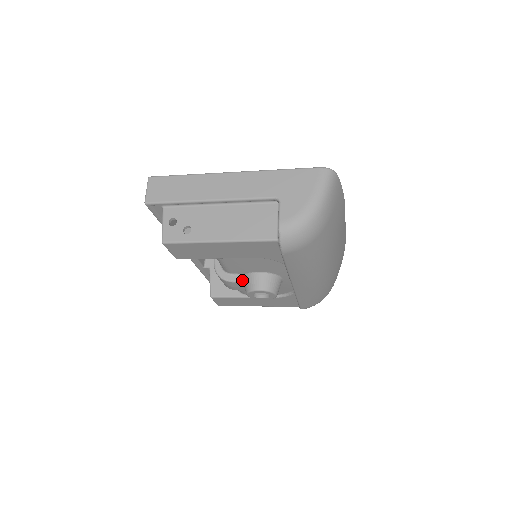
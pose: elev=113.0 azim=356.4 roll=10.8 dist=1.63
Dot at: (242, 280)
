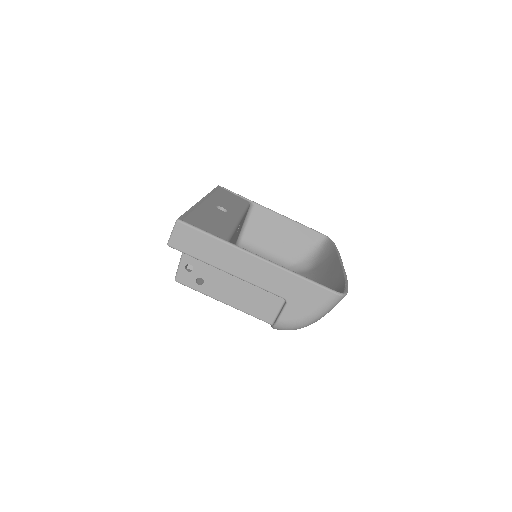
Dot at: occluded
